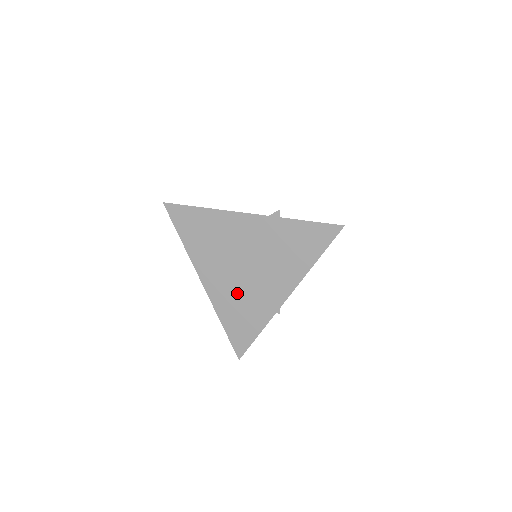
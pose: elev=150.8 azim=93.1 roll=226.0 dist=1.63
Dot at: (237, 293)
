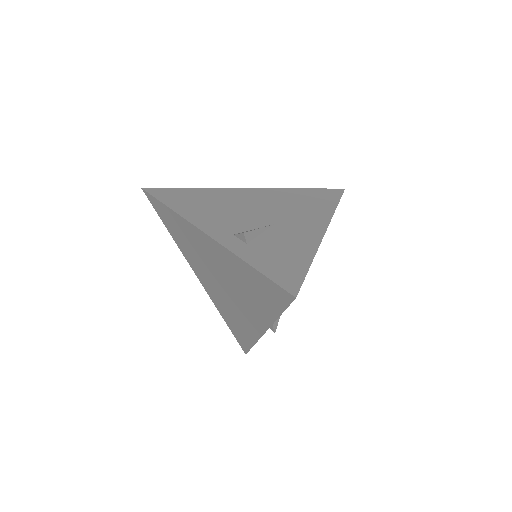
Dot at: (224, 302)
